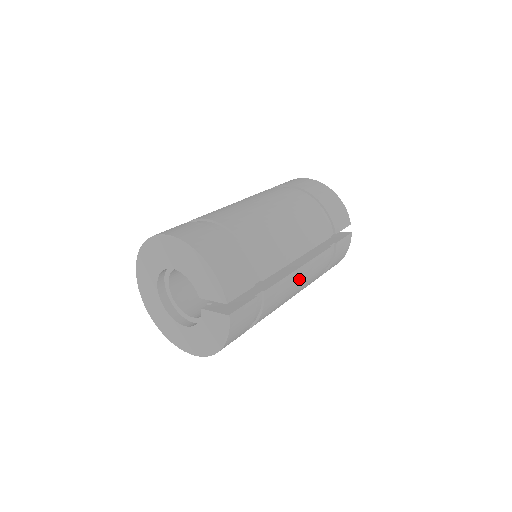
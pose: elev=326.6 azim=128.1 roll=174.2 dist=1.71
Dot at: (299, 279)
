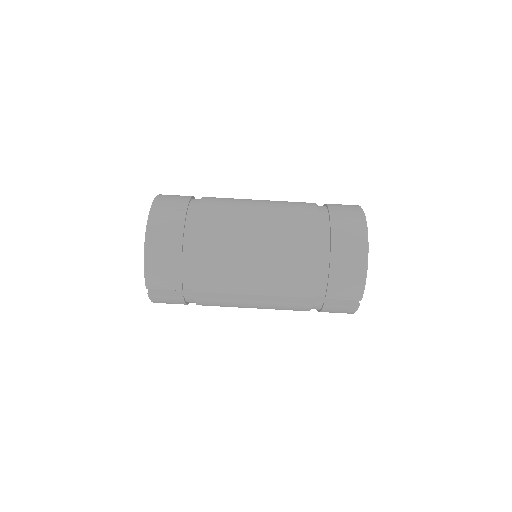
Dot at: (252, 305)
